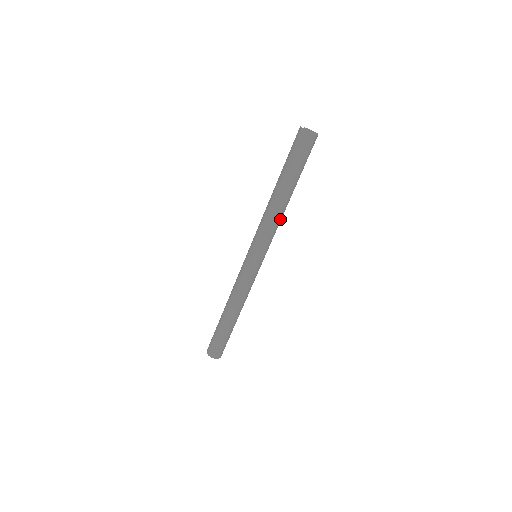
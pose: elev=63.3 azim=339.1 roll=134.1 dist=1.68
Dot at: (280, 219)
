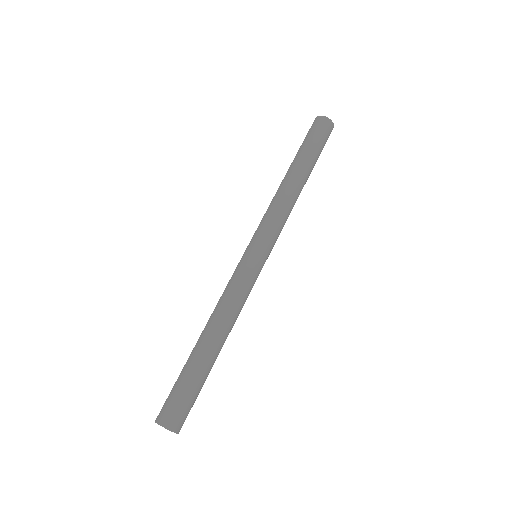
Dot at: (291, 210)
